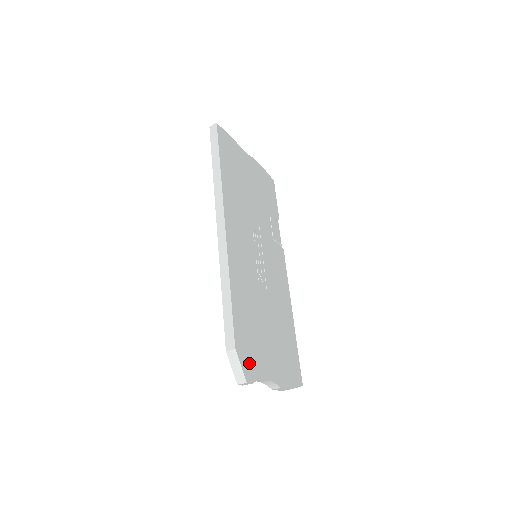
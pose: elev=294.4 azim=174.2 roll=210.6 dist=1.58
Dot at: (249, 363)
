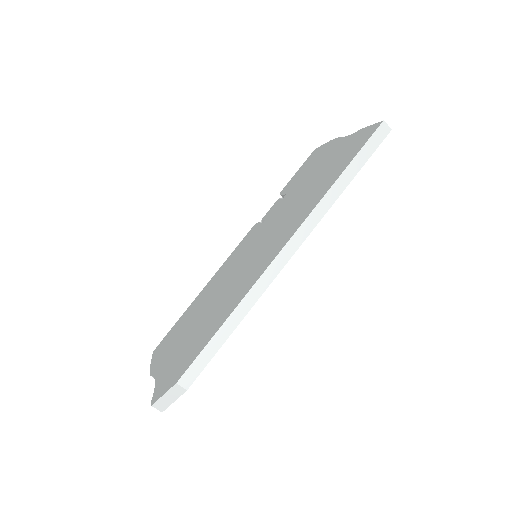
Dot at: occluded
